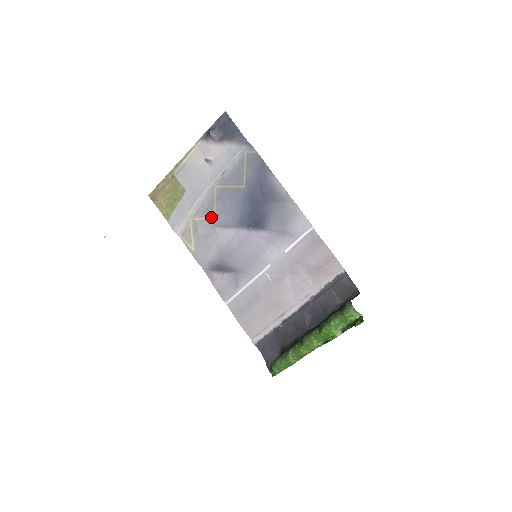
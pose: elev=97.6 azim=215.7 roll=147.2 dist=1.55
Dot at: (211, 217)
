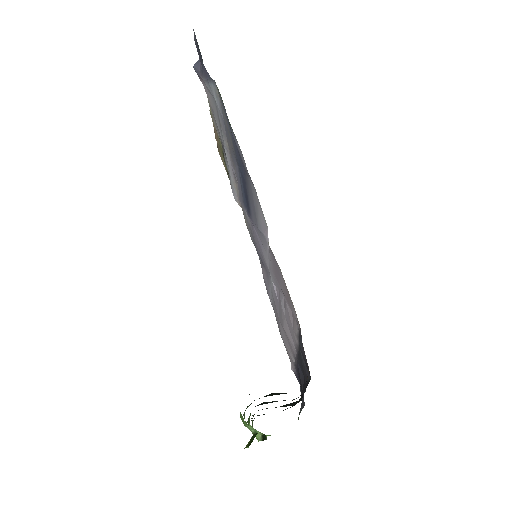
Dot at: occluded
